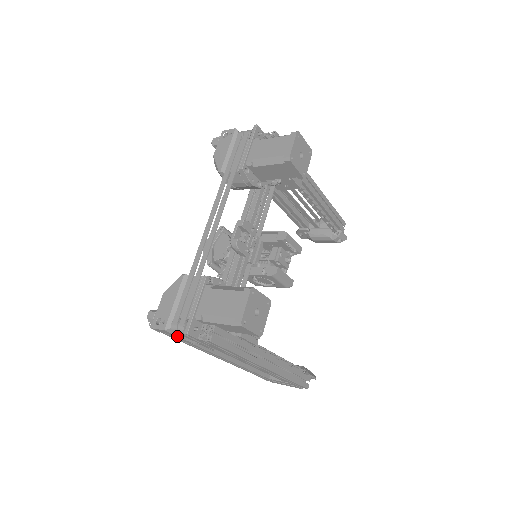
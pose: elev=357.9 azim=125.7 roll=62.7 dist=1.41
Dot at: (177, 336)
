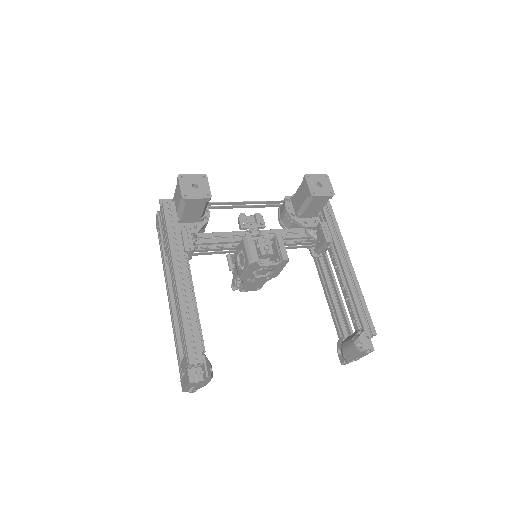
Dot at: (159, 224)
